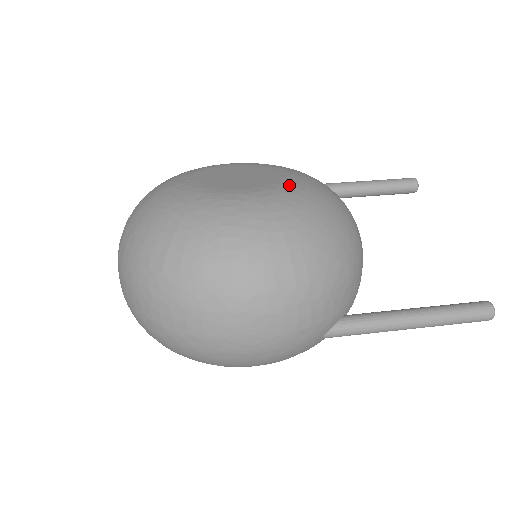
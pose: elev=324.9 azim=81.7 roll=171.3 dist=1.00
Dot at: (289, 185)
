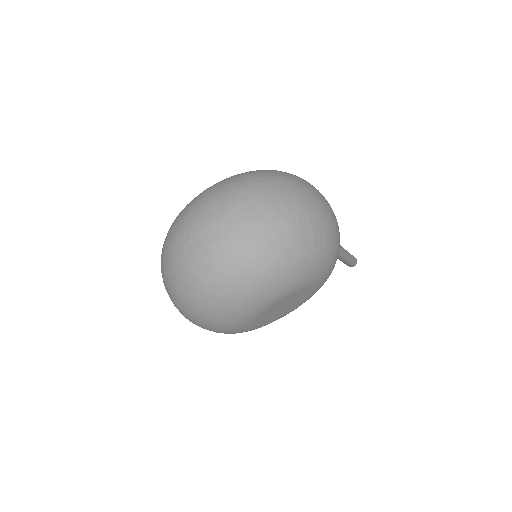
Dot at: occluded
